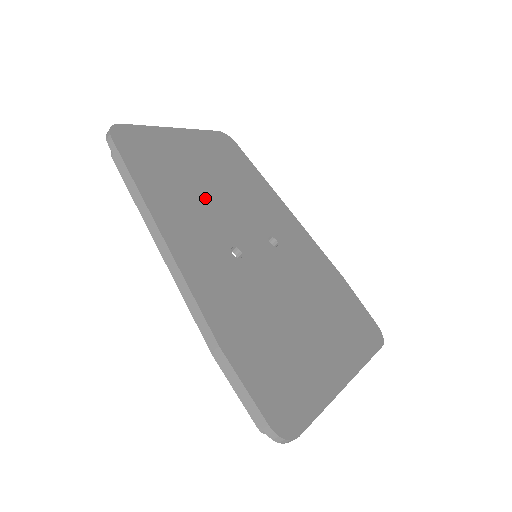
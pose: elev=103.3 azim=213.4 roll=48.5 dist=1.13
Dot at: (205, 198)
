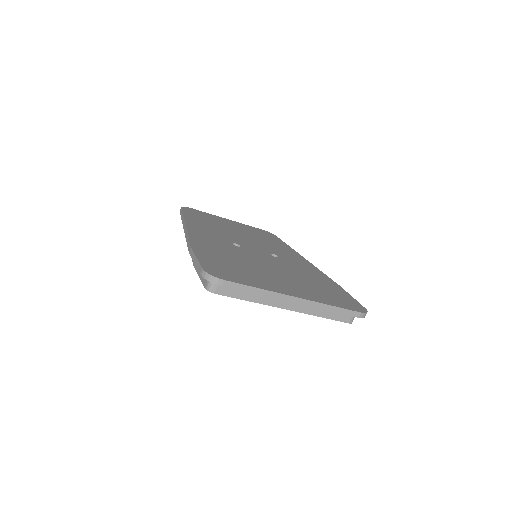
Dot at: (229, 232)
